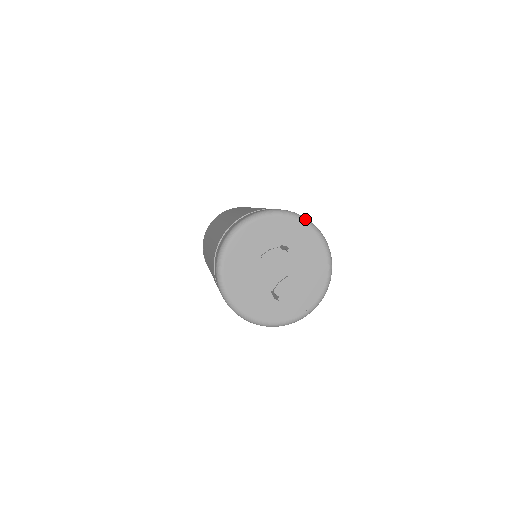
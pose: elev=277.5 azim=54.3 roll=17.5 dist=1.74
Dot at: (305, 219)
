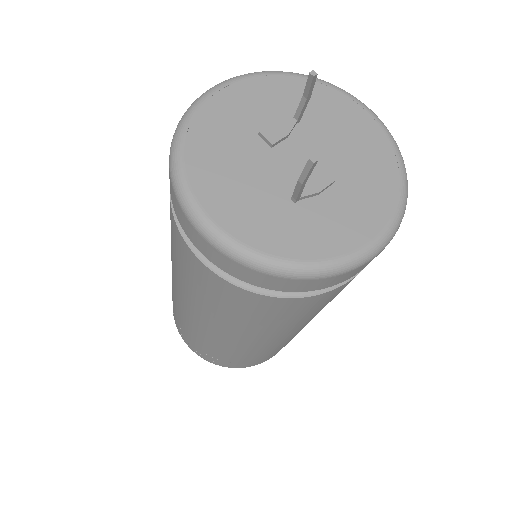
Dot at: occluded
